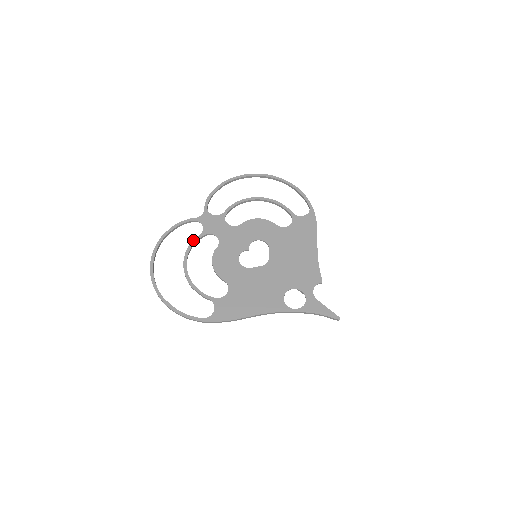
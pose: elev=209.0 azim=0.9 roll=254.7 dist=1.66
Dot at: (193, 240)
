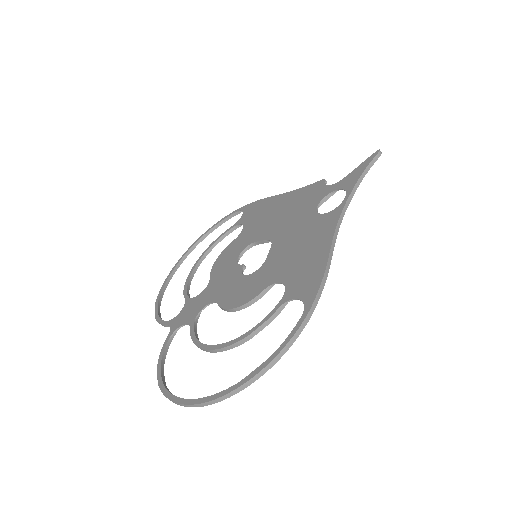
Dot at: occluded
